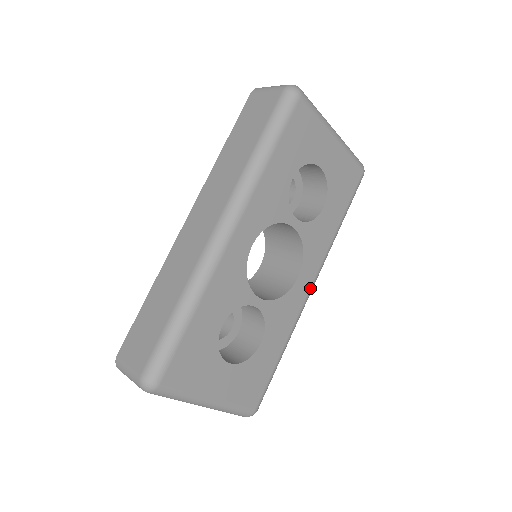
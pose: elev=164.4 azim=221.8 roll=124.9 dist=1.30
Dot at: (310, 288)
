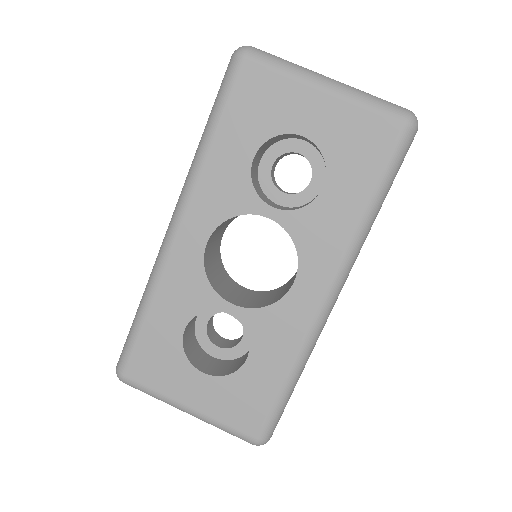
Dot at: (322, 298)
